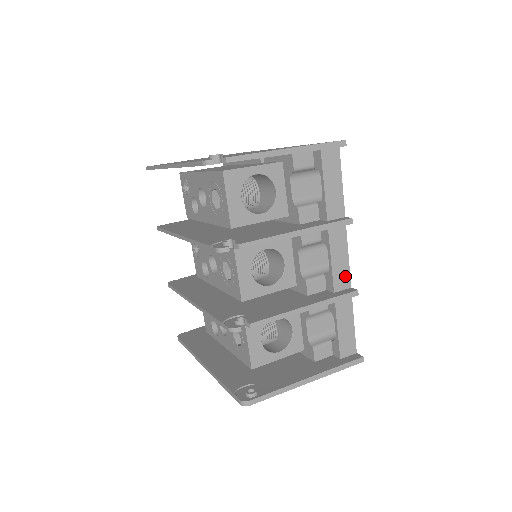
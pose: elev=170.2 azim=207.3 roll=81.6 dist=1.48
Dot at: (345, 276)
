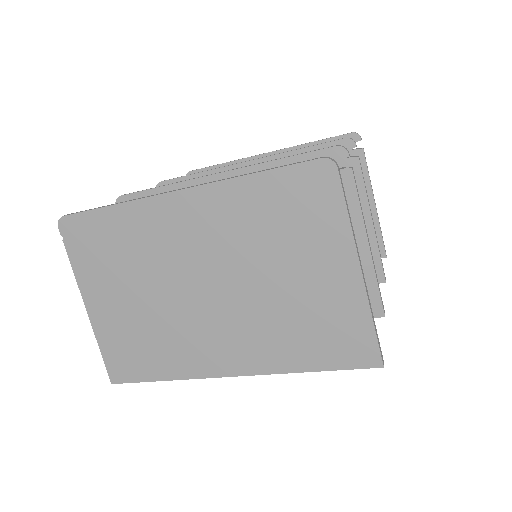
Dot at: occluded
